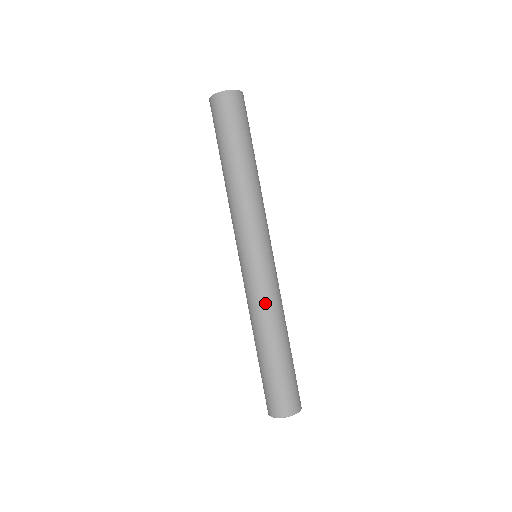
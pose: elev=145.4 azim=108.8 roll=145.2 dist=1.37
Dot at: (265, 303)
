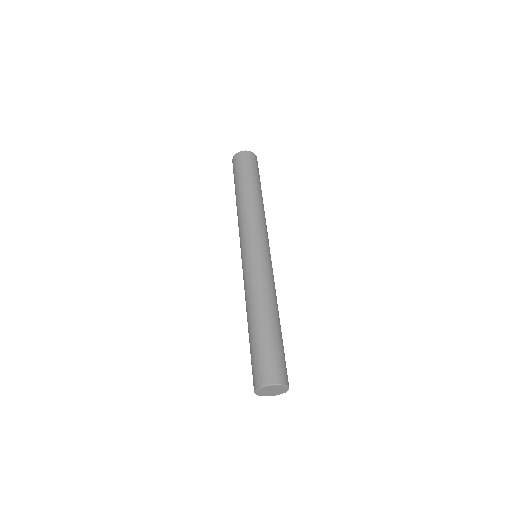
Dot at: (264, 282)
